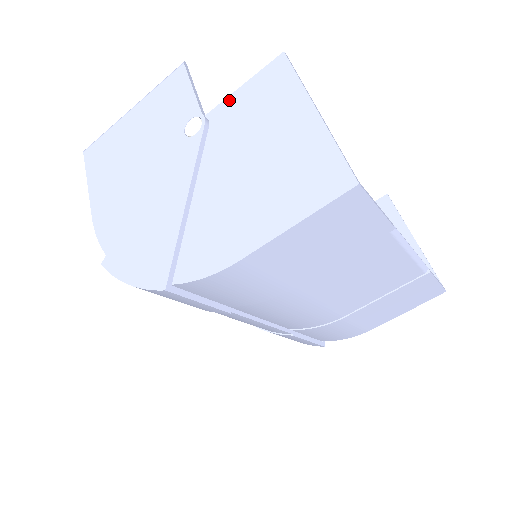
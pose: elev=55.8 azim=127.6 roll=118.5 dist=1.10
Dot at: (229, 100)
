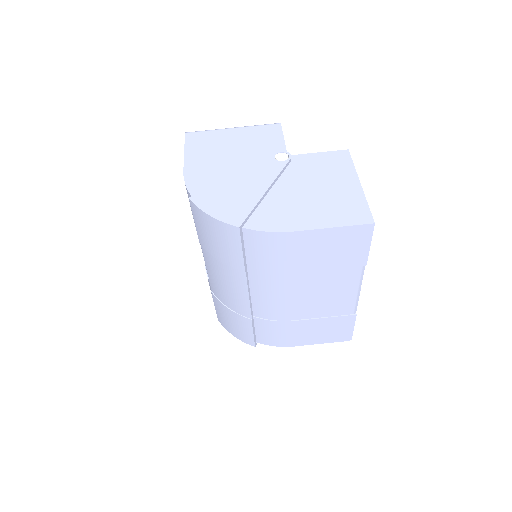
Dot at: (308, 155)
